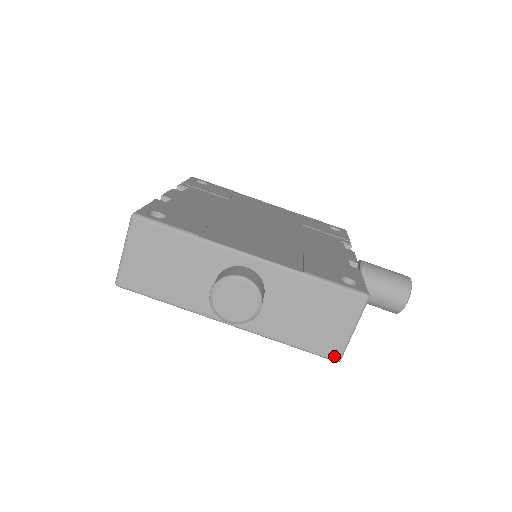
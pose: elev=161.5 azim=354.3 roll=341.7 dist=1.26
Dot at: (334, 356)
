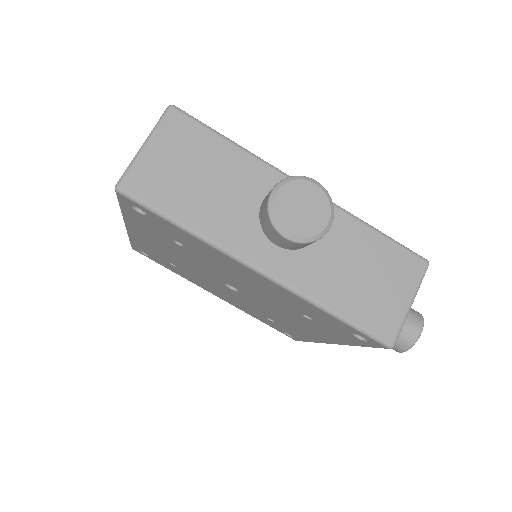
Dot at: (388, 337)
